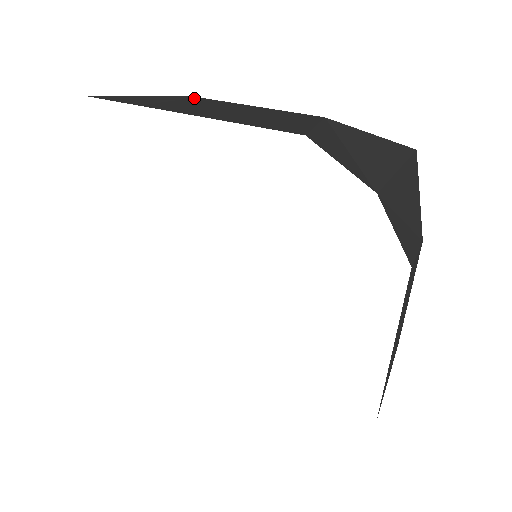
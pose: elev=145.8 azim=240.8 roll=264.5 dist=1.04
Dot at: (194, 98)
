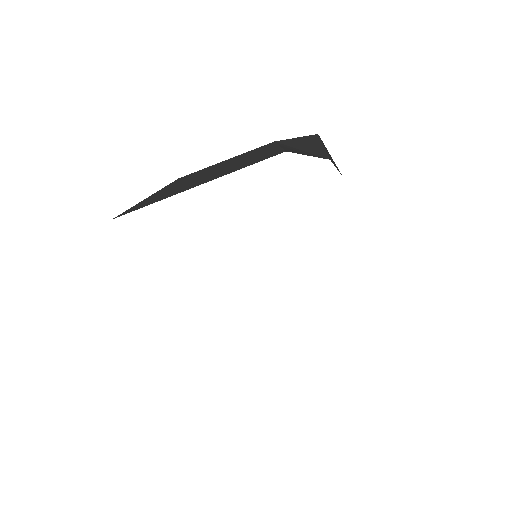
Dot at: (187, 176)
